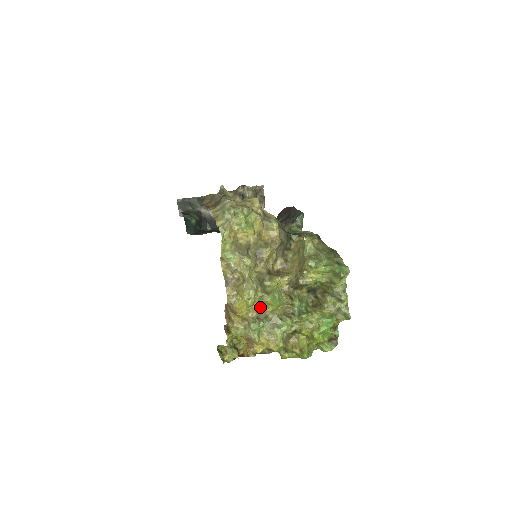
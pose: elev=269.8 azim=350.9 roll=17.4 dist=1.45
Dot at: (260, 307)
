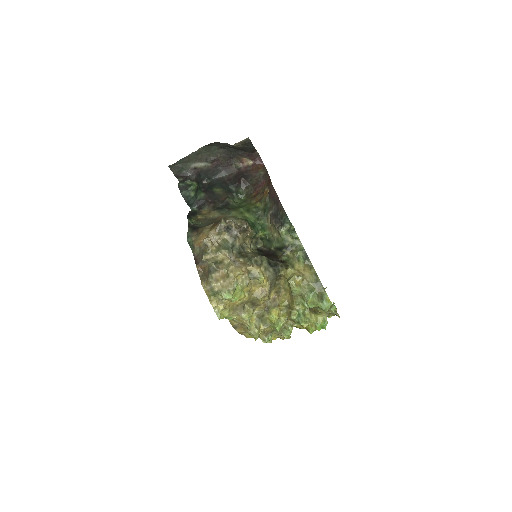
Dot at: (266, 328)
